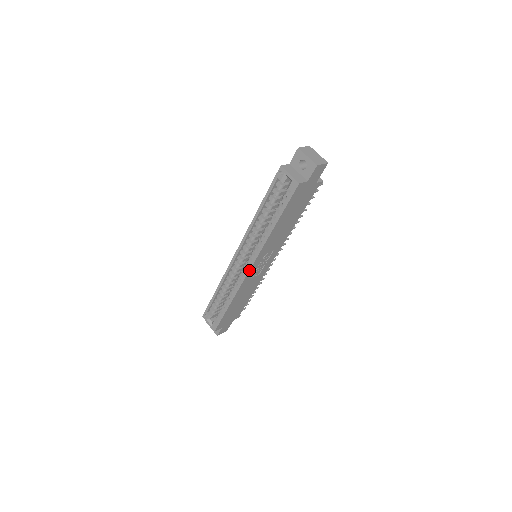
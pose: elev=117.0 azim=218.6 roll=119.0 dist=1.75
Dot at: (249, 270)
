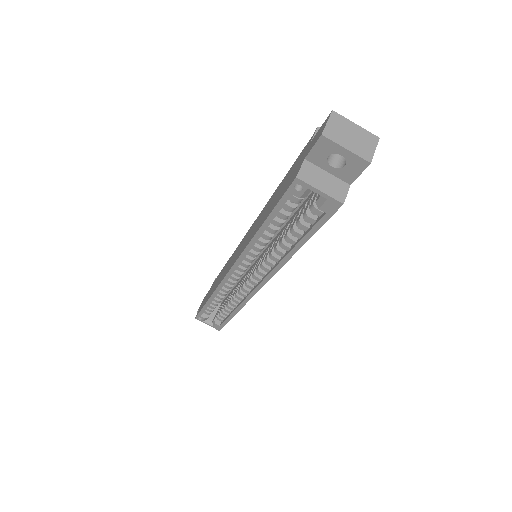
Dot at: occluded
